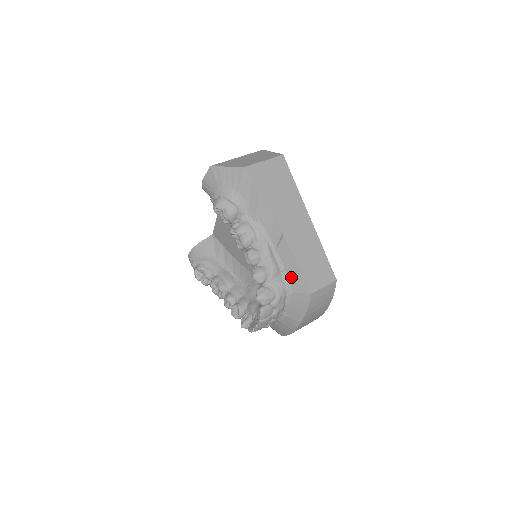
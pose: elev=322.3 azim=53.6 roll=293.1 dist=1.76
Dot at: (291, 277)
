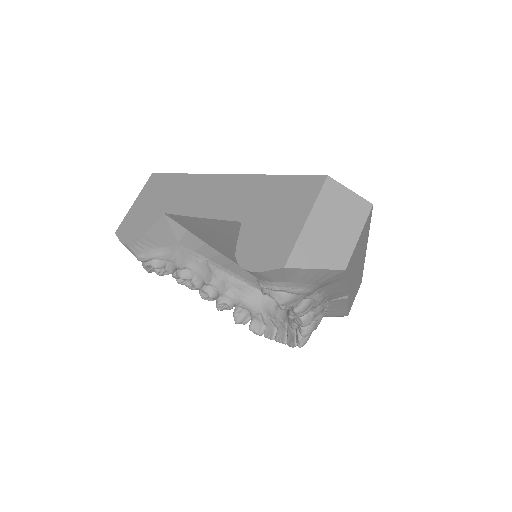
Dot at: (333, 311)
